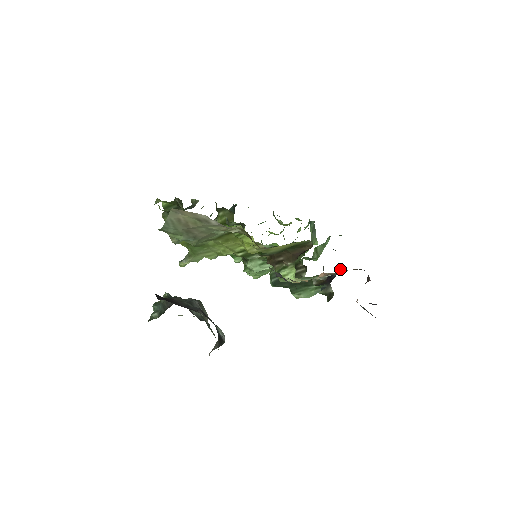
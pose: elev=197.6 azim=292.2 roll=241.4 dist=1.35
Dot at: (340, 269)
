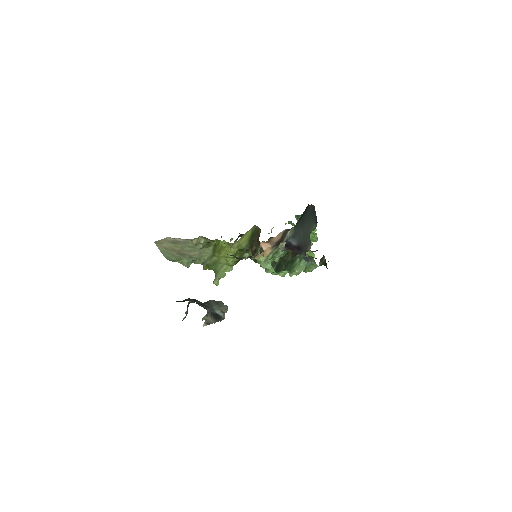
Dot at: (299, 238)
